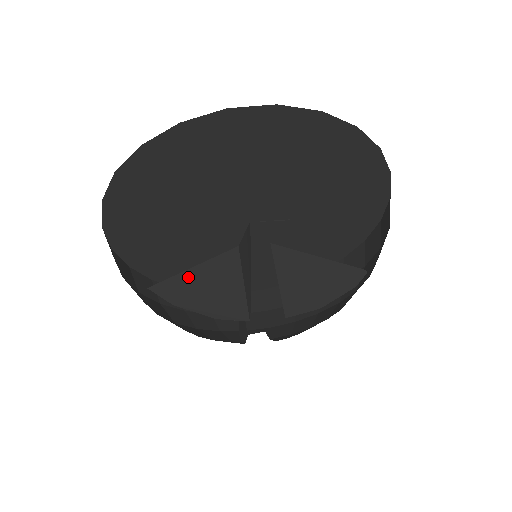
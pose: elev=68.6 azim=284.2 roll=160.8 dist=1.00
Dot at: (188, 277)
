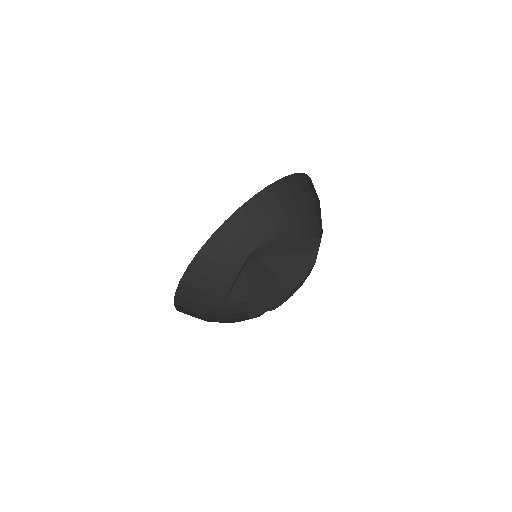
Dot at: (237, 290)
